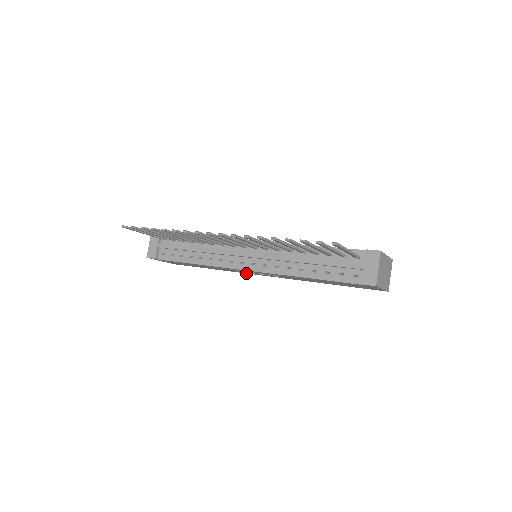
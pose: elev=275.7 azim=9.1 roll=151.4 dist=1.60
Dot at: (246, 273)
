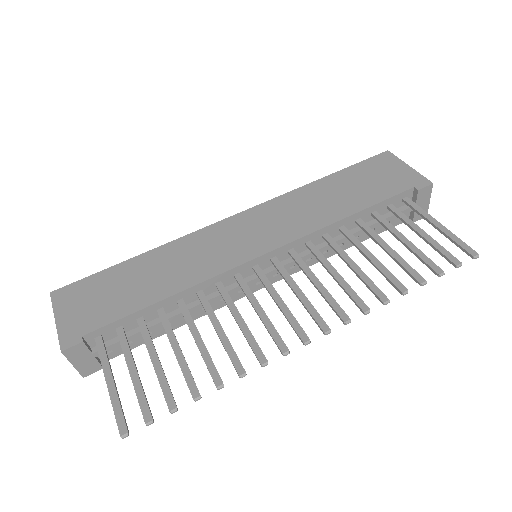
Dot at: occluded
